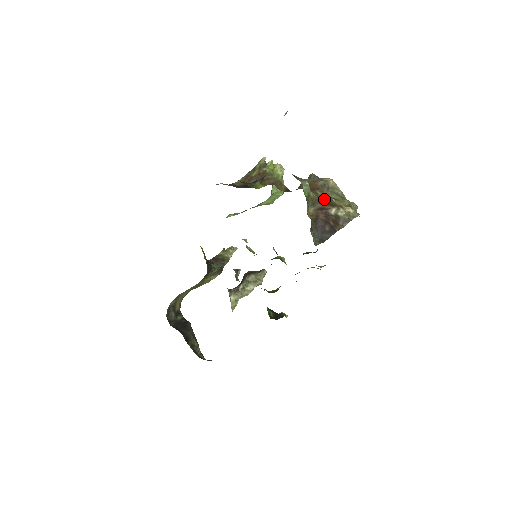
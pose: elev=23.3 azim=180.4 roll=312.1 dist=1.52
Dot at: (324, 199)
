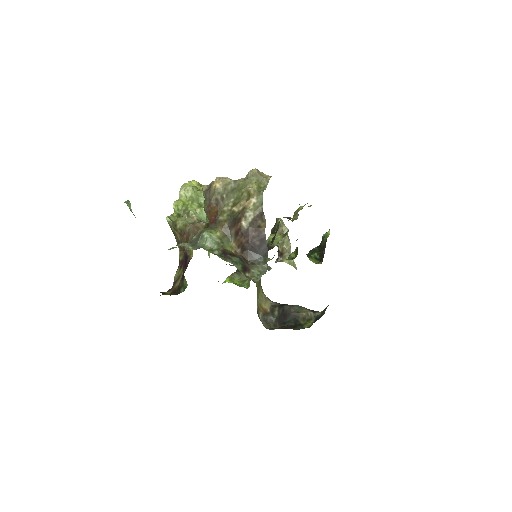
Dot at: (229, 220)
